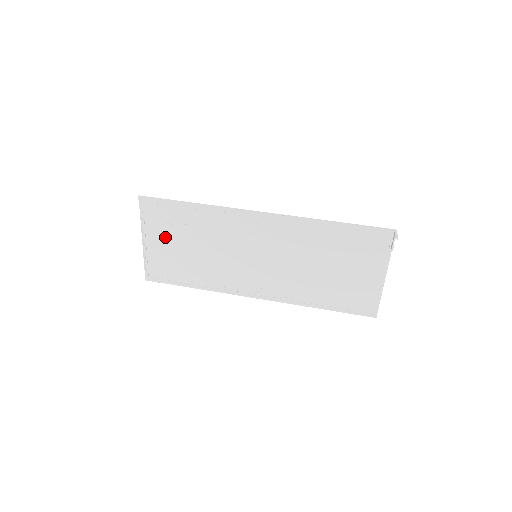
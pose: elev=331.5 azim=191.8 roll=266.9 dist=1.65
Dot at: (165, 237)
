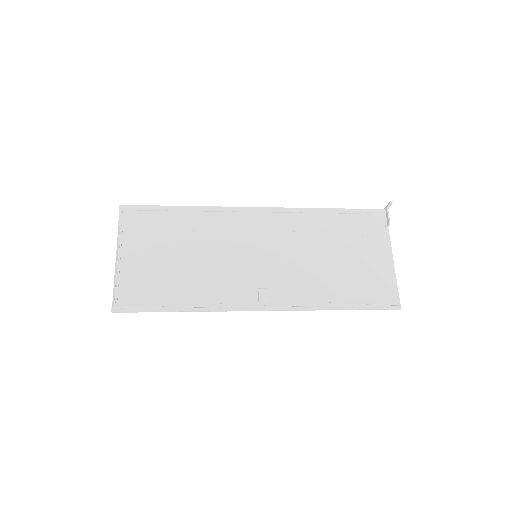
Dot at: (146, 249)
